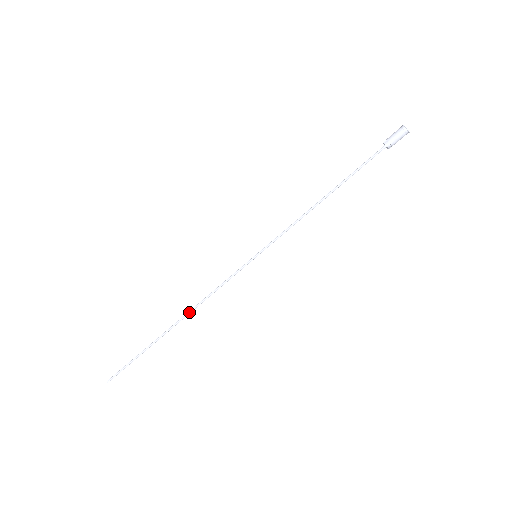
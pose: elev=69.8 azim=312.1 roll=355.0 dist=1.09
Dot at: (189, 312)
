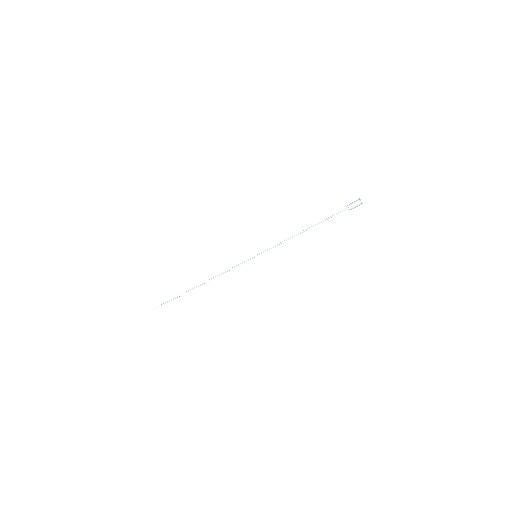
Dot at: (210, 279)
